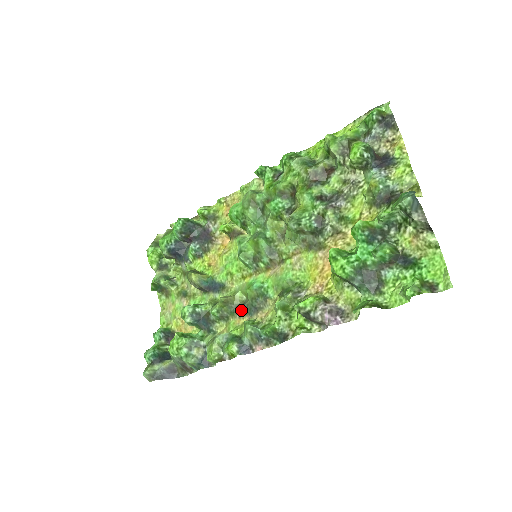
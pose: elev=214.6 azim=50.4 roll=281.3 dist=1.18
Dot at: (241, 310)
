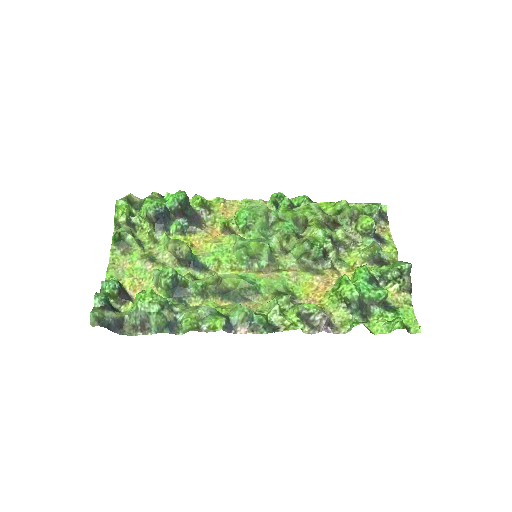
Dot at: (225, 294)
